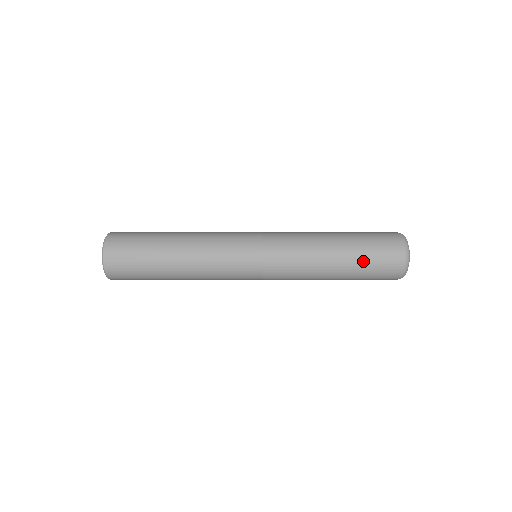
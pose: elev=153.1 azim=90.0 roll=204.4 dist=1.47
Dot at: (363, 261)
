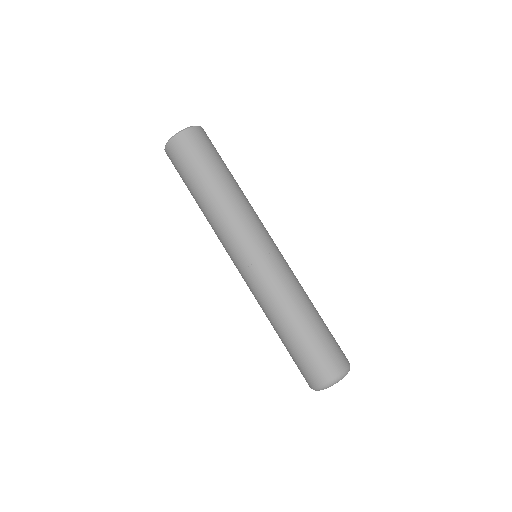
Dot at: (294, 352)
